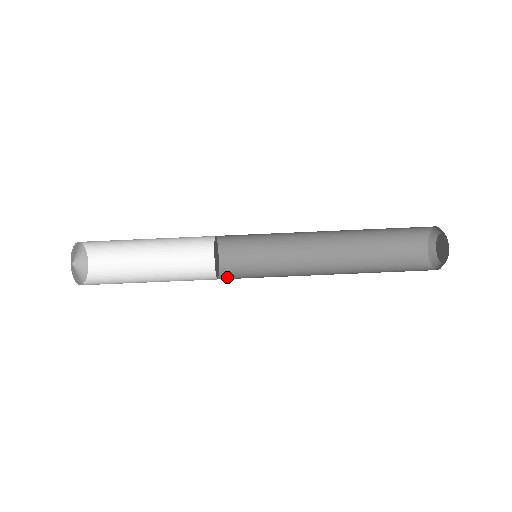
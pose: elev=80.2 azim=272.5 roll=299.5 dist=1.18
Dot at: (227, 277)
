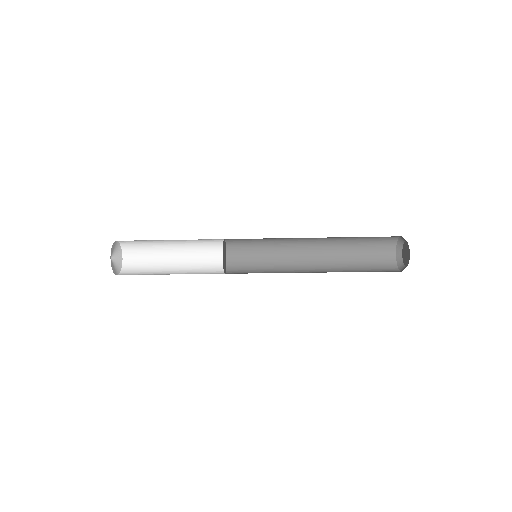
Dot at: (233, 256)
